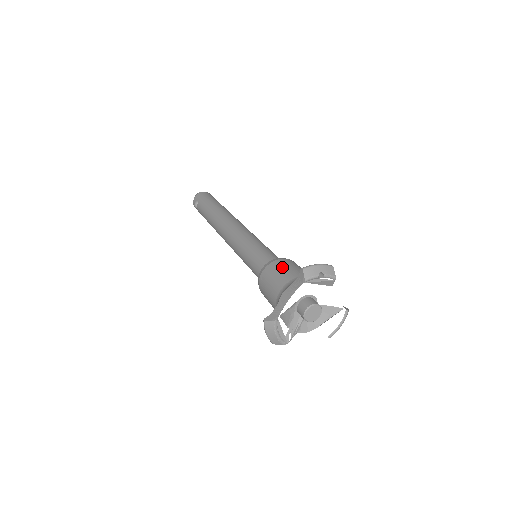
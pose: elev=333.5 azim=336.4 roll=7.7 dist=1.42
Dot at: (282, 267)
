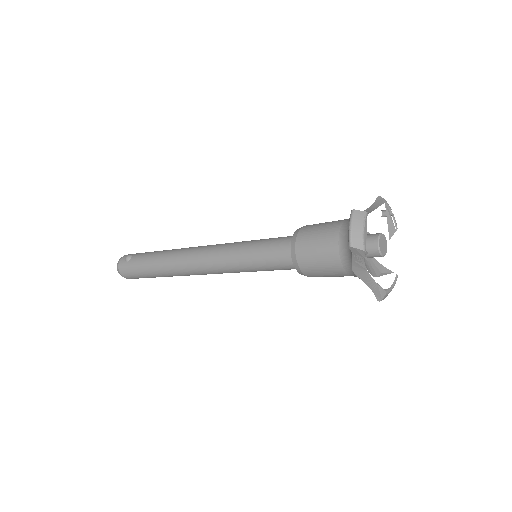
Dot at: occluded
